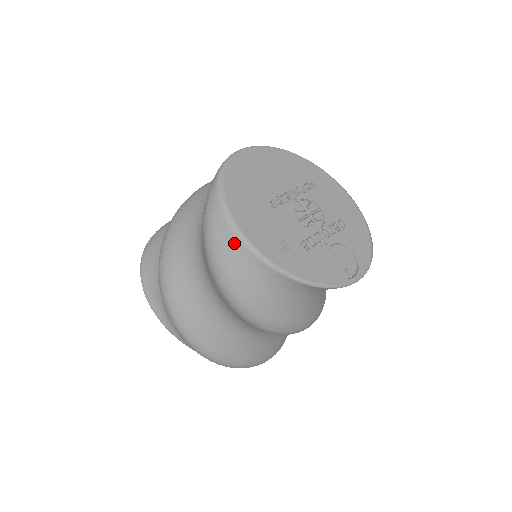
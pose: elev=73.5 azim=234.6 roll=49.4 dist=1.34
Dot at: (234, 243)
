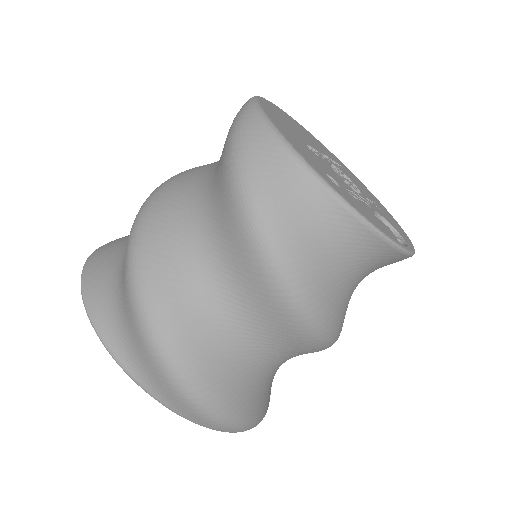
Dot at: (277, 152)
